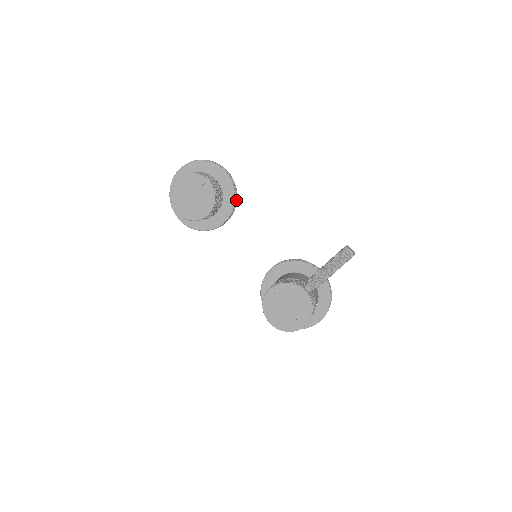
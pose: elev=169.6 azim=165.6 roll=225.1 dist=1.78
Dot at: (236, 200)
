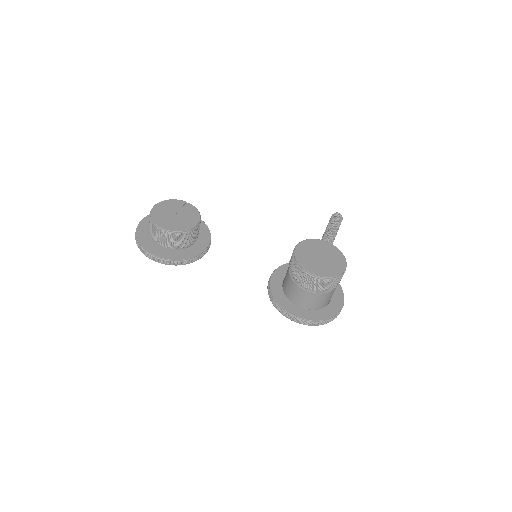
Dot at: occluded
